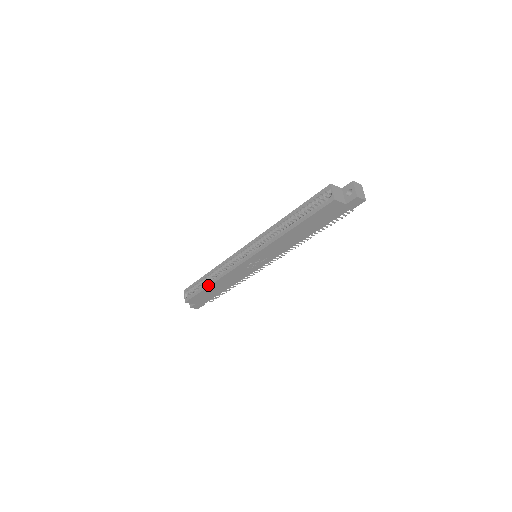
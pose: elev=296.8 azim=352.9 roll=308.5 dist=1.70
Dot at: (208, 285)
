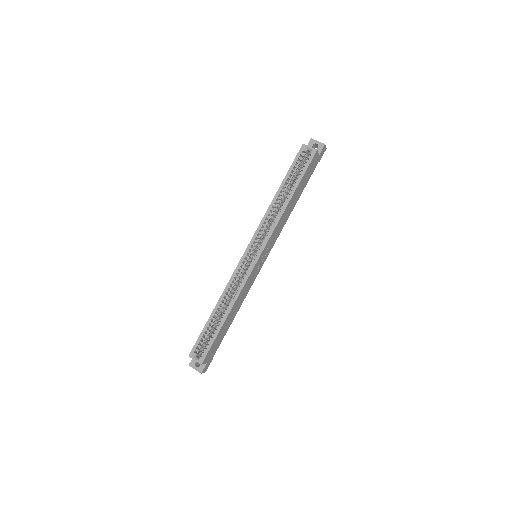
Dot at: (224, 318)
